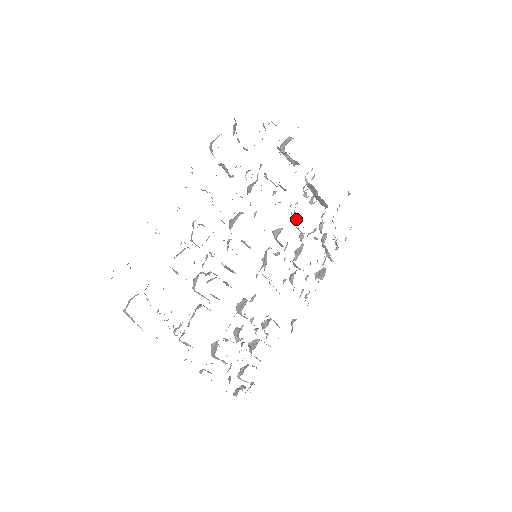
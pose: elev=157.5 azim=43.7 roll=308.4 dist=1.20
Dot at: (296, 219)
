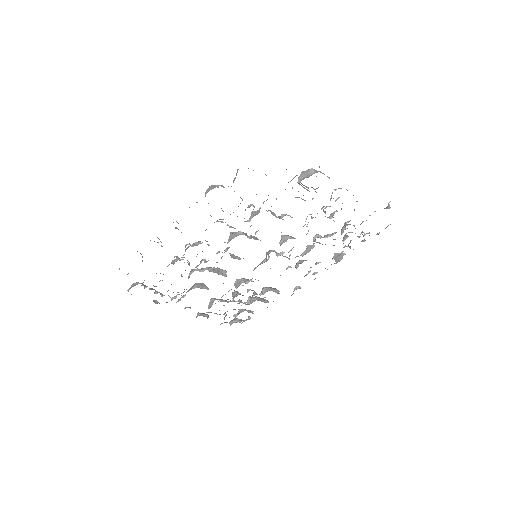
Dot at: (308, 230)
